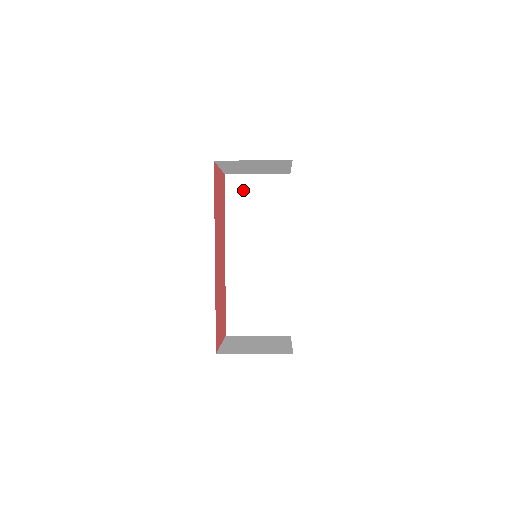
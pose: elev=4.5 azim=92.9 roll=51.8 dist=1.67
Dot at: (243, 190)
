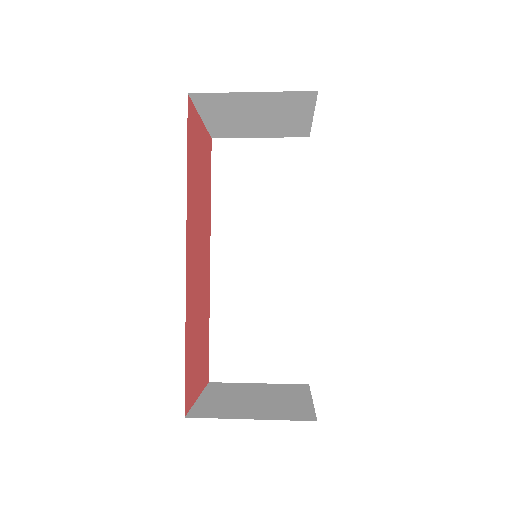
Dot at: (238, 161)
